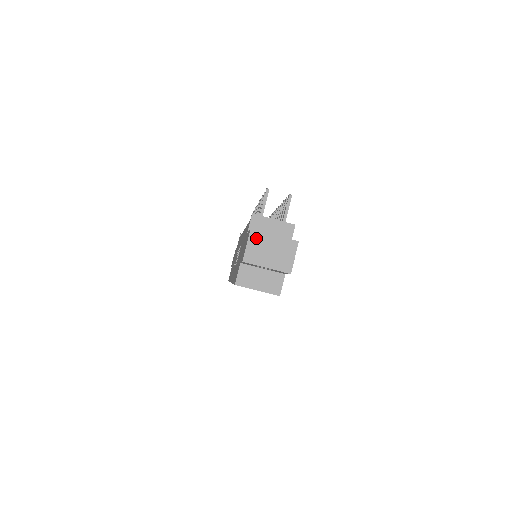
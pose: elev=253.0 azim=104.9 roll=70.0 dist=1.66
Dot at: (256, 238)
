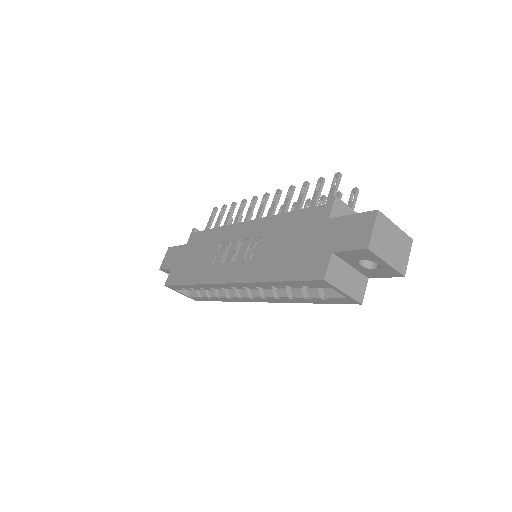
Dot at: (382, 223)
